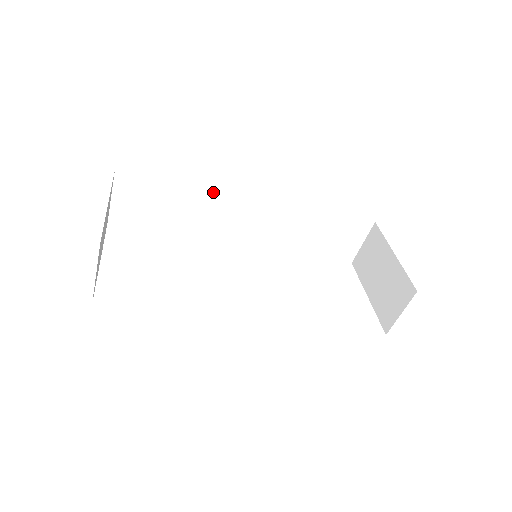
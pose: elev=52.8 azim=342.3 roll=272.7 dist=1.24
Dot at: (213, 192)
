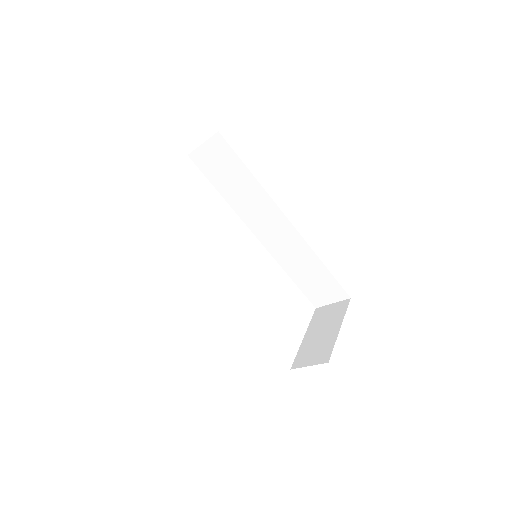
Dot at: (266, 194)
